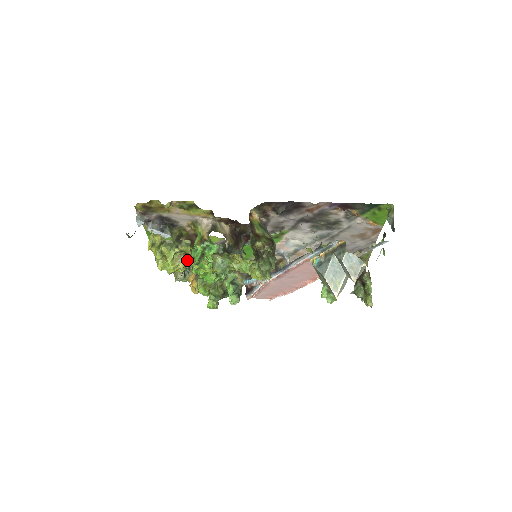
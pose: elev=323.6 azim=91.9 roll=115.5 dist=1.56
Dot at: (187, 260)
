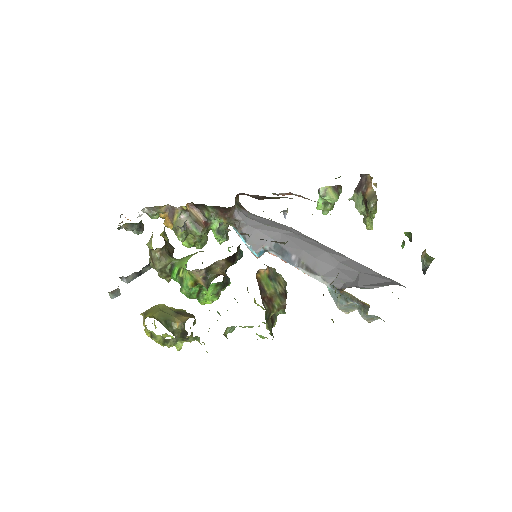
Dot at: occluded
